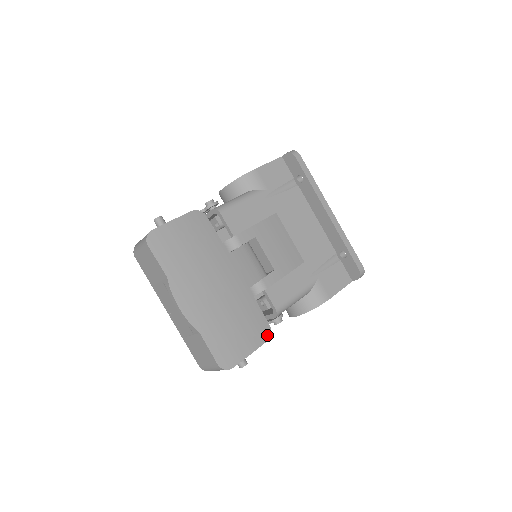
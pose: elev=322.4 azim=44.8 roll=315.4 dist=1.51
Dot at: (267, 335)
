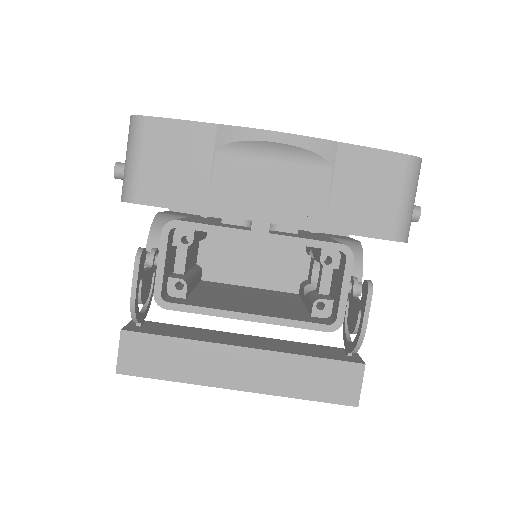
Dot at: occluded
